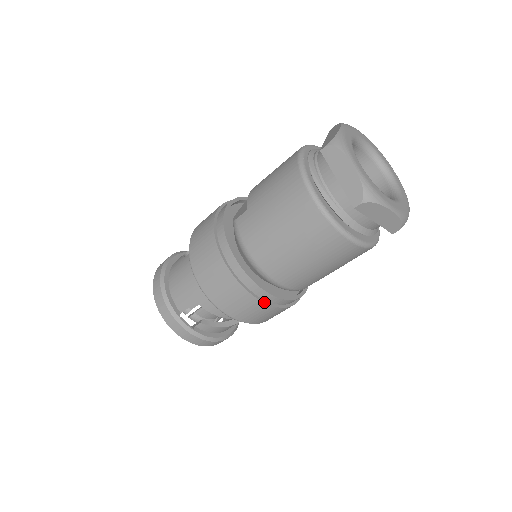
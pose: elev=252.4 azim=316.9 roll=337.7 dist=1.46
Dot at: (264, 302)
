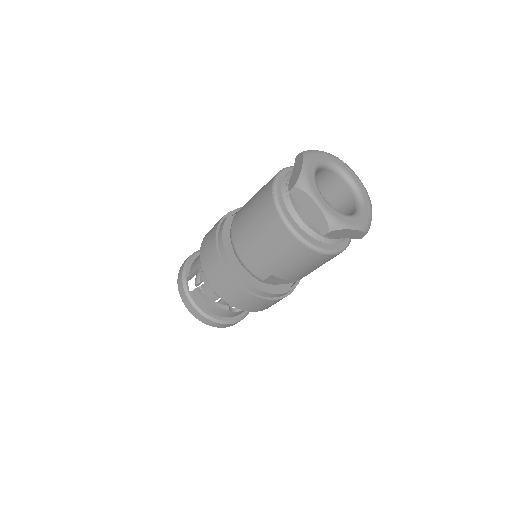
Dot at: (226, 270)
